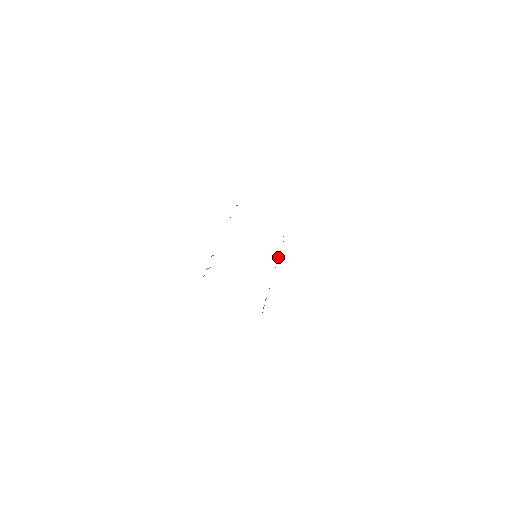
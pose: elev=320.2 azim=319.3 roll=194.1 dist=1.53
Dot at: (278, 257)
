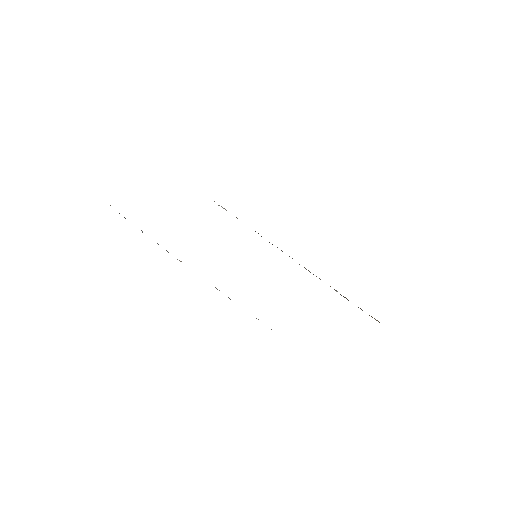
Dot at: occluded
